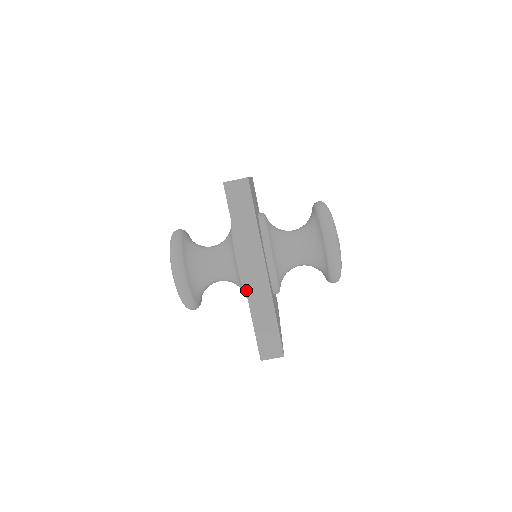
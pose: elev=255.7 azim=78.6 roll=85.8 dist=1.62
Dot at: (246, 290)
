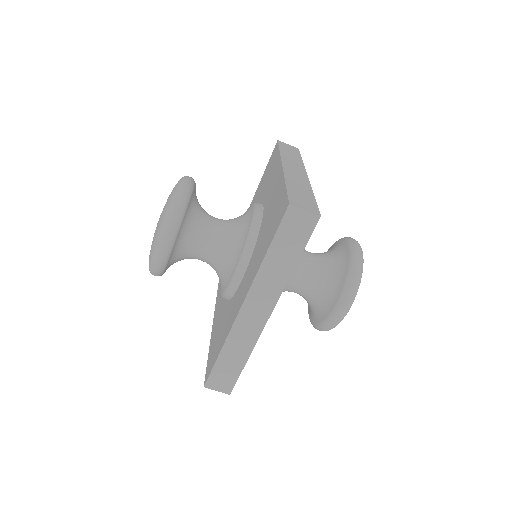
Dot at: (235, 322)
